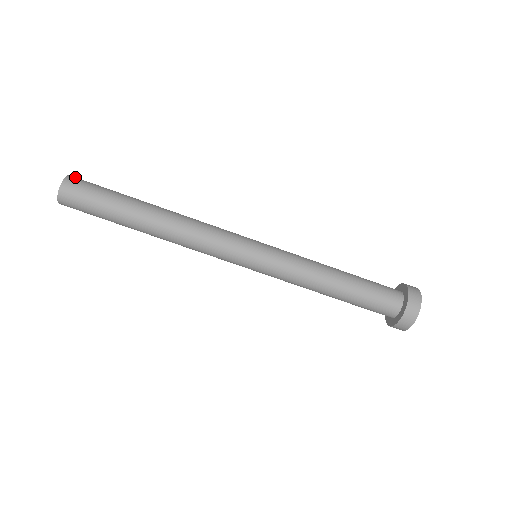
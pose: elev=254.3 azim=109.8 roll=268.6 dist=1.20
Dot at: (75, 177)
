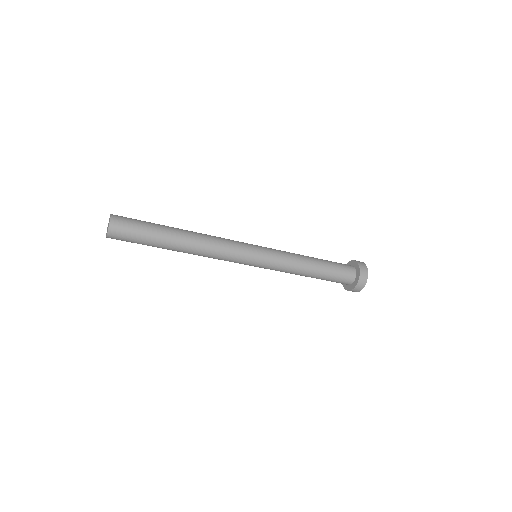
Dot at: (114, 227)
